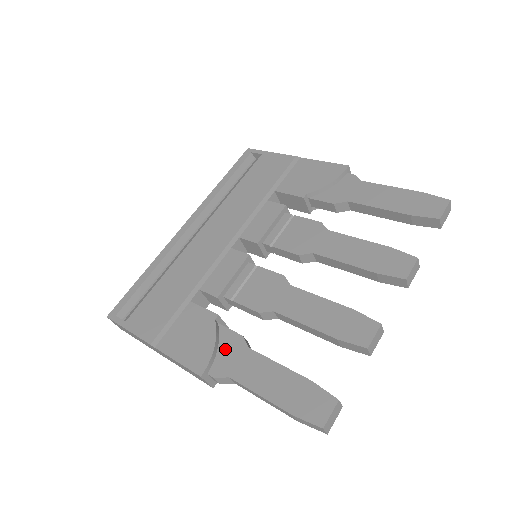
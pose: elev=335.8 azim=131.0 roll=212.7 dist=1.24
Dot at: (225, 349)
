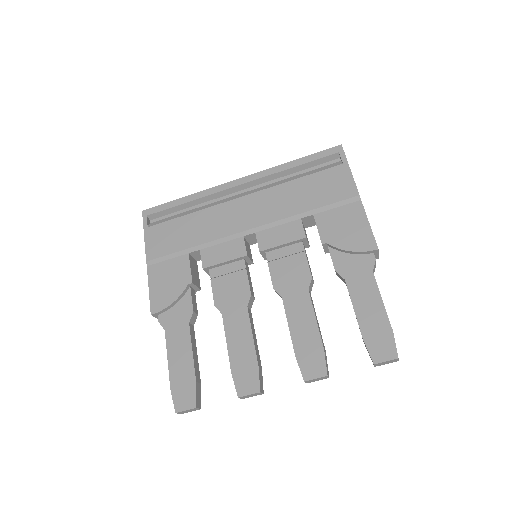
Dot at: (178, 309)
